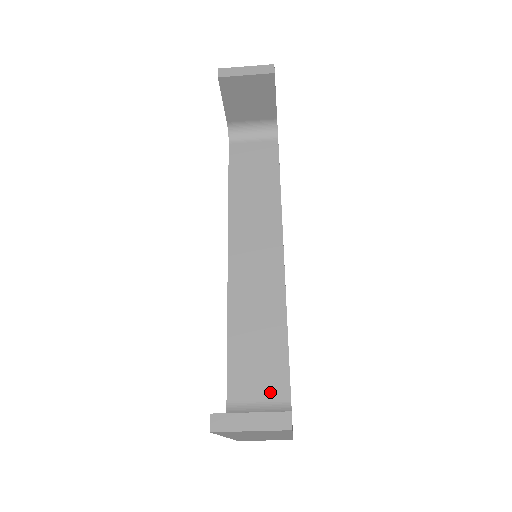
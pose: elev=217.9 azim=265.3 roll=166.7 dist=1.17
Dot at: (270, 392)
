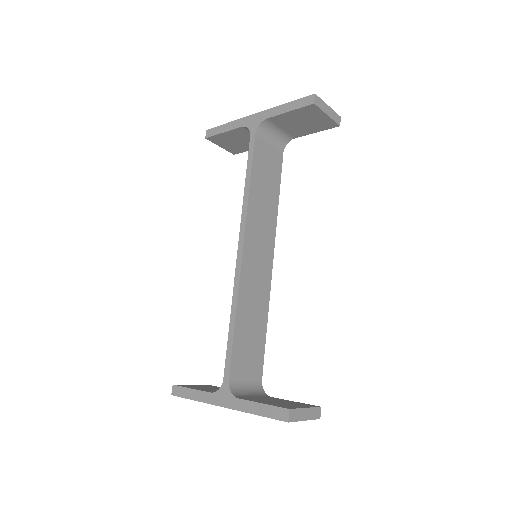
Dot at: (253, 373)
